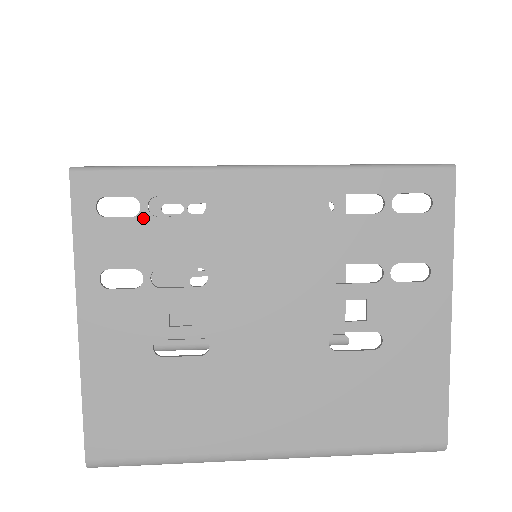
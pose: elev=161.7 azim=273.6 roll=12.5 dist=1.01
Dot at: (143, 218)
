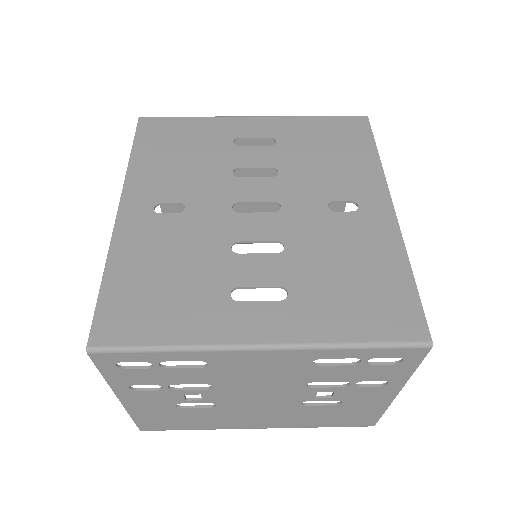
Dot at: (156, 369)
